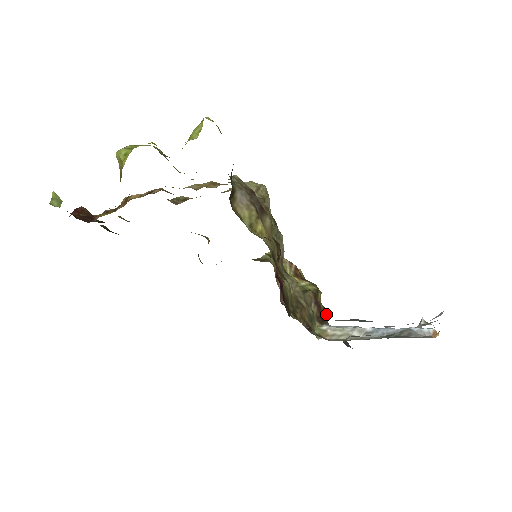
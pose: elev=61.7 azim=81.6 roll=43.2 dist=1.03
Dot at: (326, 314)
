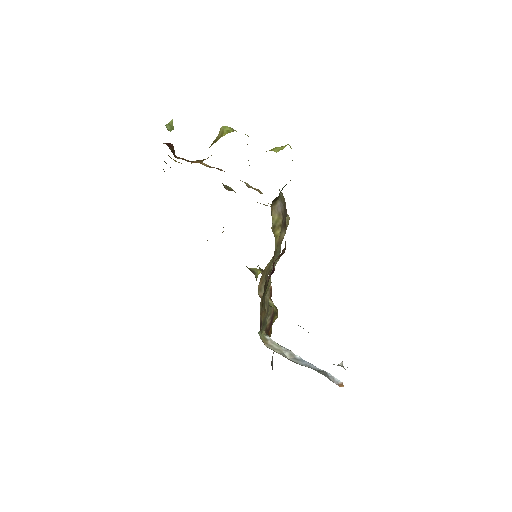
Dot at: (270, 335)
